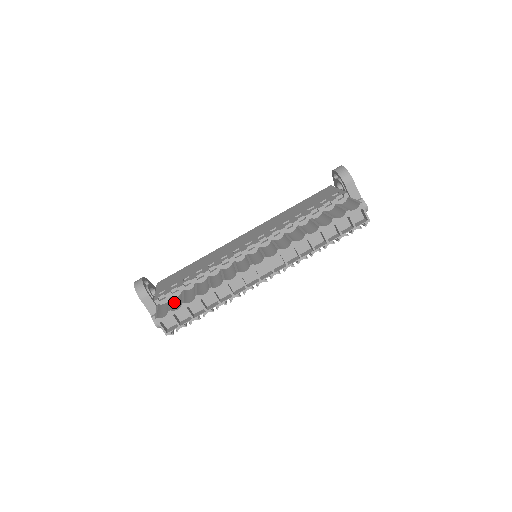
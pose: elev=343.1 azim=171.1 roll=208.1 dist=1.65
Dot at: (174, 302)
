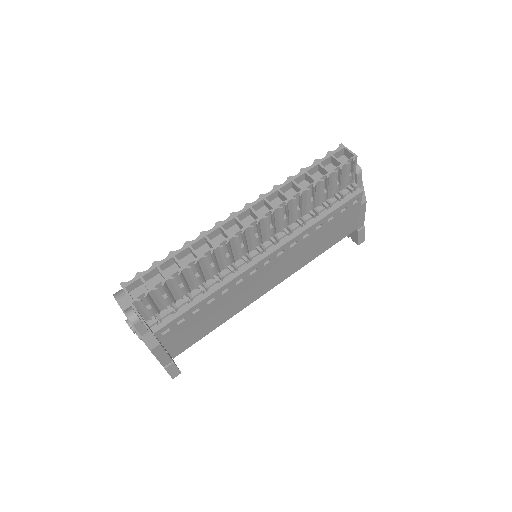
Dot at: occluded
